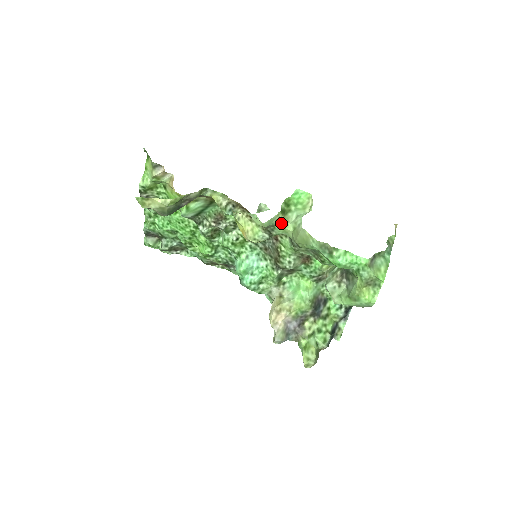
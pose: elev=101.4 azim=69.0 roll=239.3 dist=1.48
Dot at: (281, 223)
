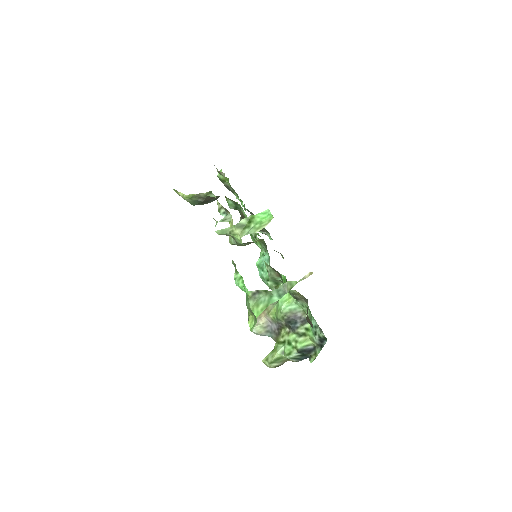
Dot at: (236, 235)
